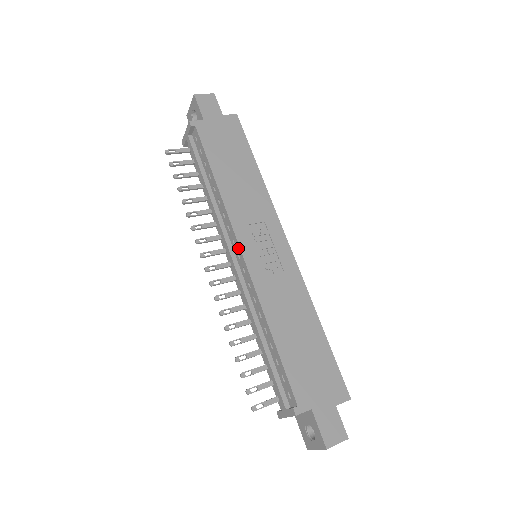
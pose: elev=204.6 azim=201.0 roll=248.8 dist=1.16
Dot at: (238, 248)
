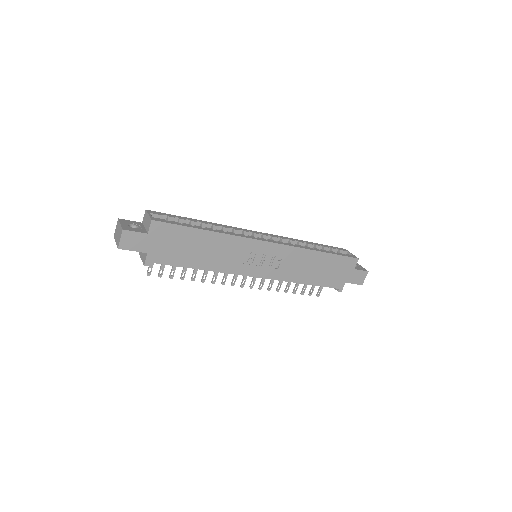
Dot at: (251, 276)
